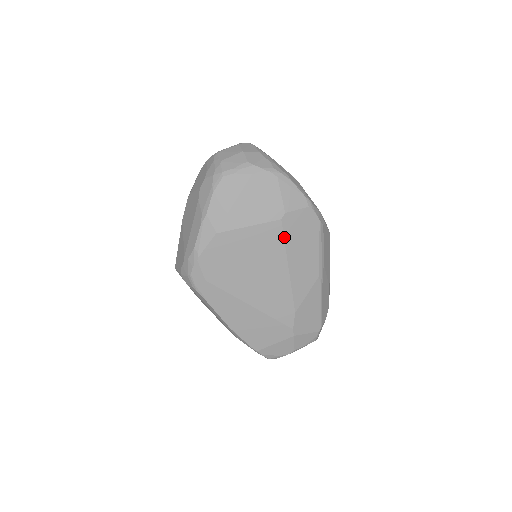
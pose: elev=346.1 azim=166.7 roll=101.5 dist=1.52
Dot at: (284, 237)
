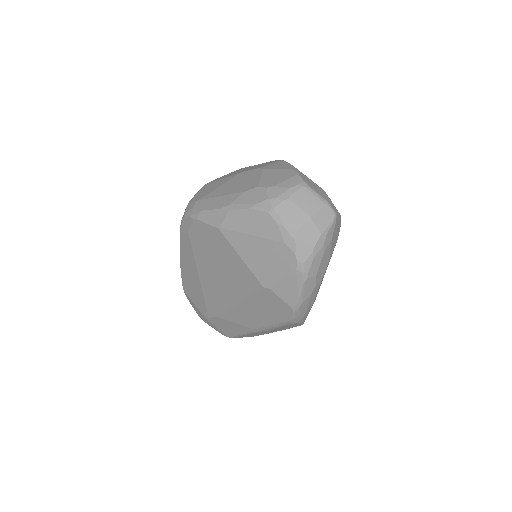
Dot at: (254, 293)
